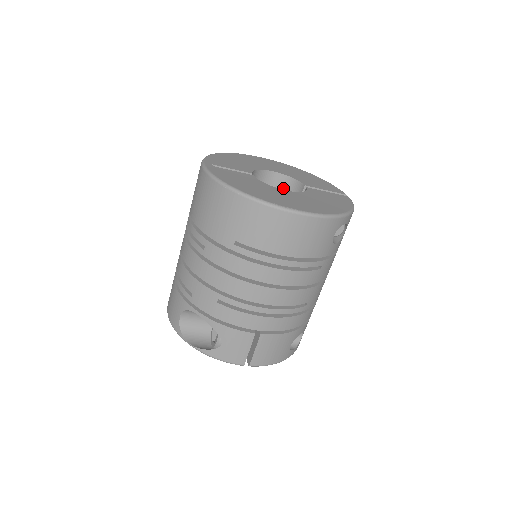
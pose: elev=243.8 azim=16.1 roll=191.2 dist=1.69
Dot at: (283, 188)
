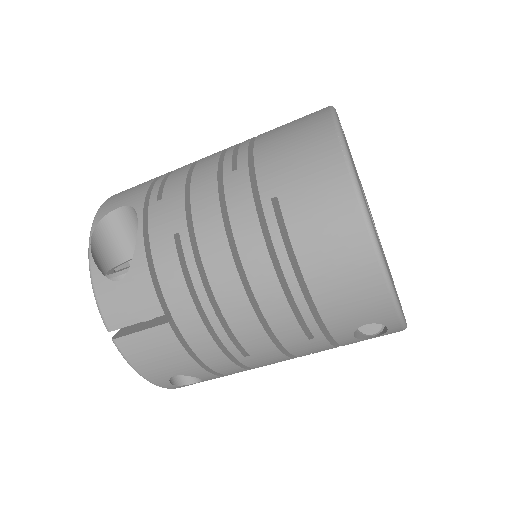
Dot at: occluded
